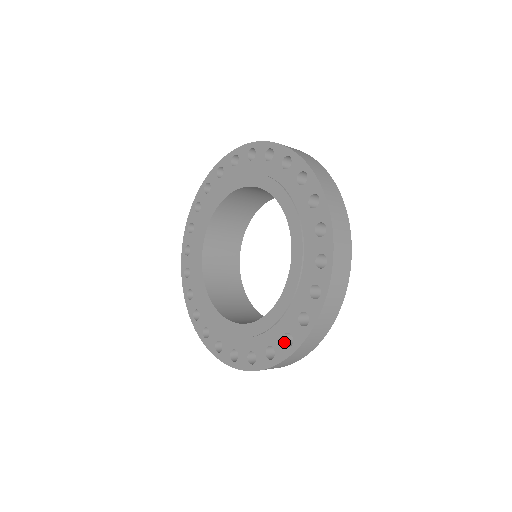
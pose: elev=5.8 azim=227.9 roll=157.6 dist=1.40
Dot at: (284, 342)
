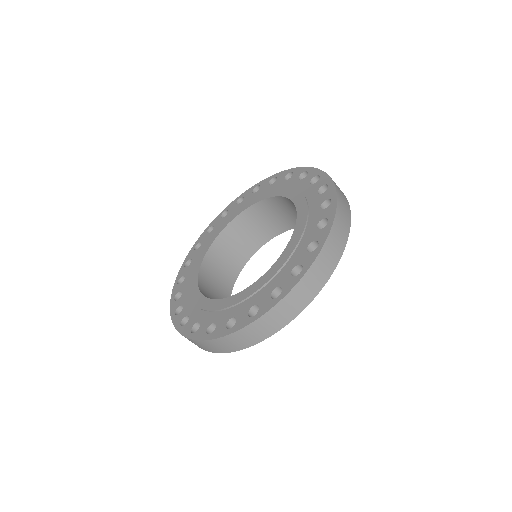
Dot at: (325, 209)
